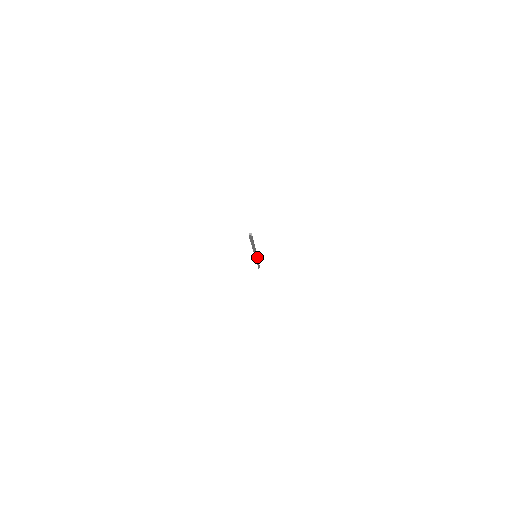
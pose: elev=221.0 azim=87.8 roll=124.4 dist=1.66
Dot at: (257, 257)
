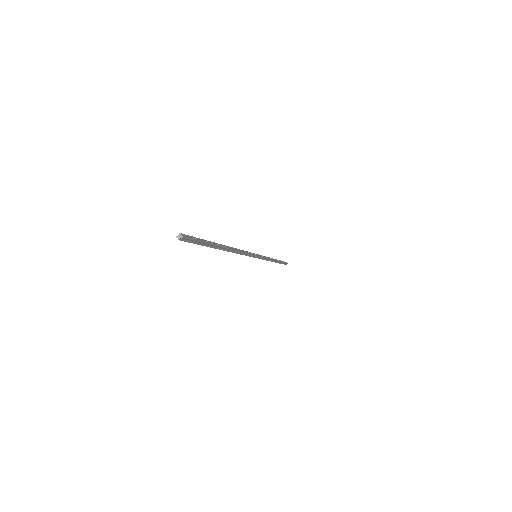
Dot at: (260, 256)
